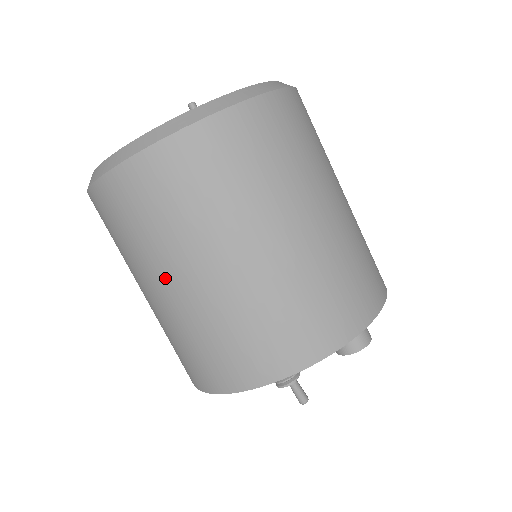
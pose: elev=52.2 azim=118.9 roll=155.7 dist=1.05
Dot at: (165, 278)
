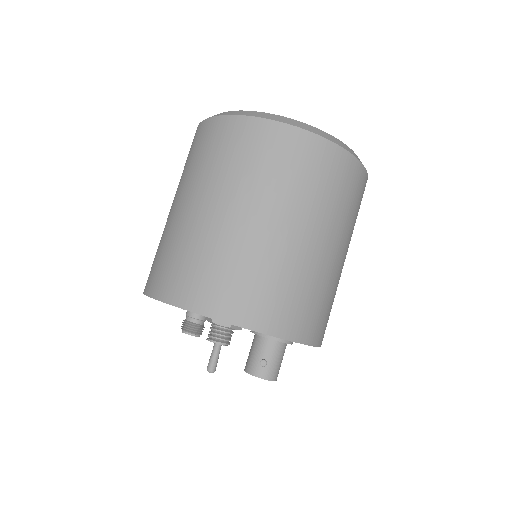
Dot at: (214, 201)
